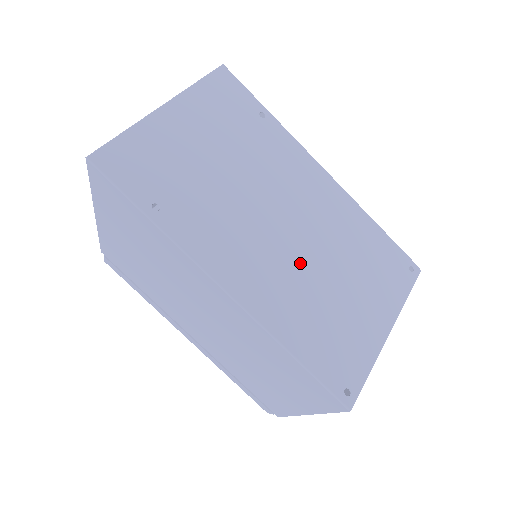
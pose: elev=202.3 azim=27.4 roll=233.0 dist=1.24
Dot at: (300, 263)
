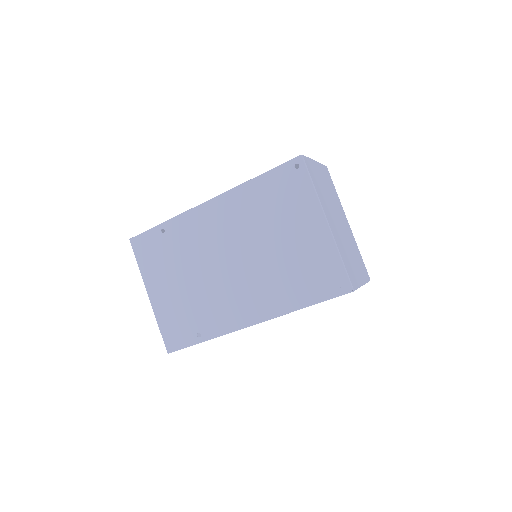
Dot at: (256, 266)
